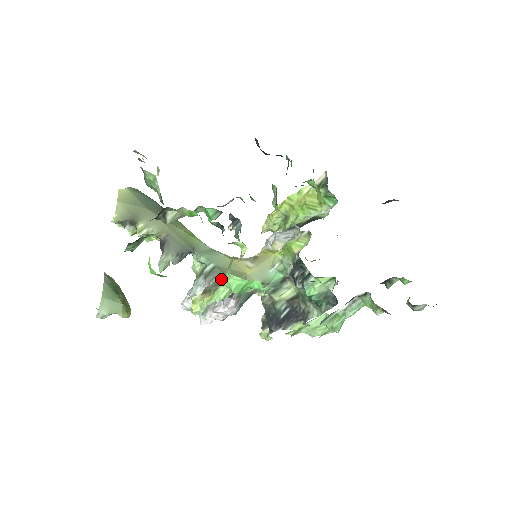
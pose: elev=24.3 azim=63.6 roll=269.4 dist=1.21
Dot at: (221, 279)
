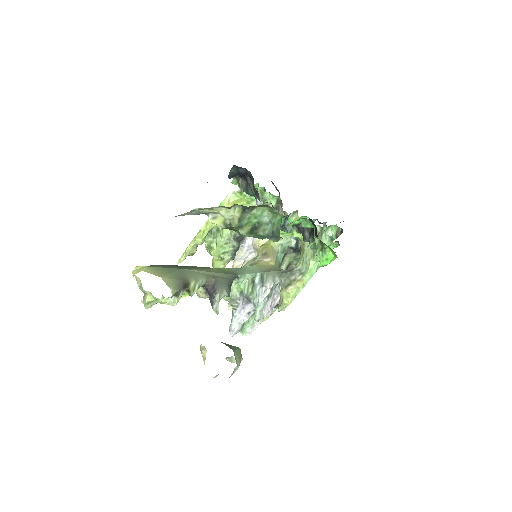
Dot at: (283, 273)
